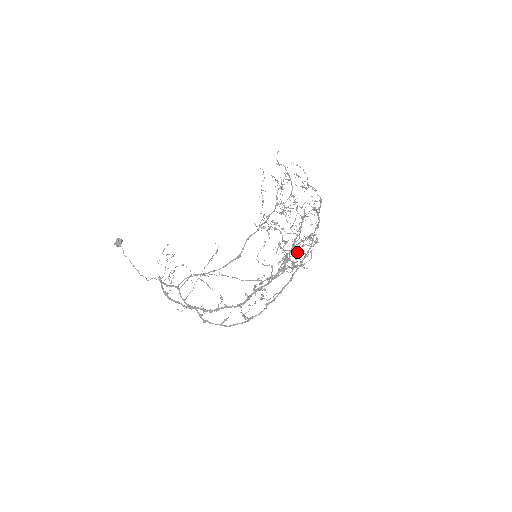
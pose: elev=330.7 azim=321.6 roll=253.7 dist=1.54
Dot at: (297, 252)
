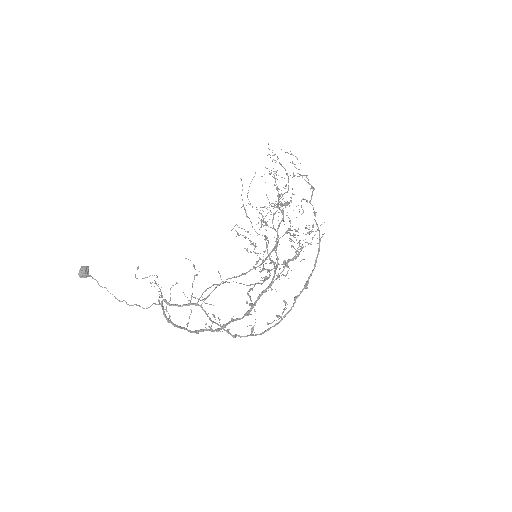
Dot at: occluded
